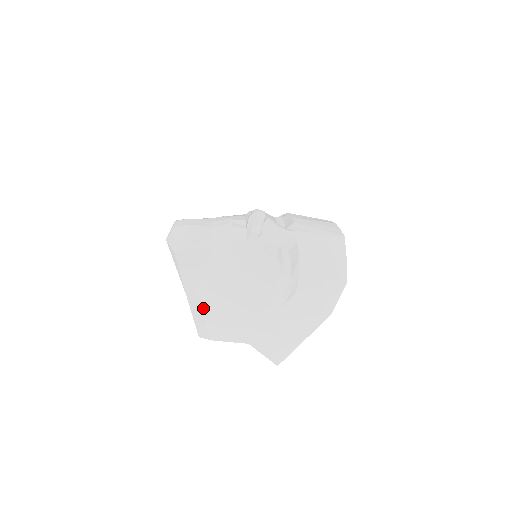
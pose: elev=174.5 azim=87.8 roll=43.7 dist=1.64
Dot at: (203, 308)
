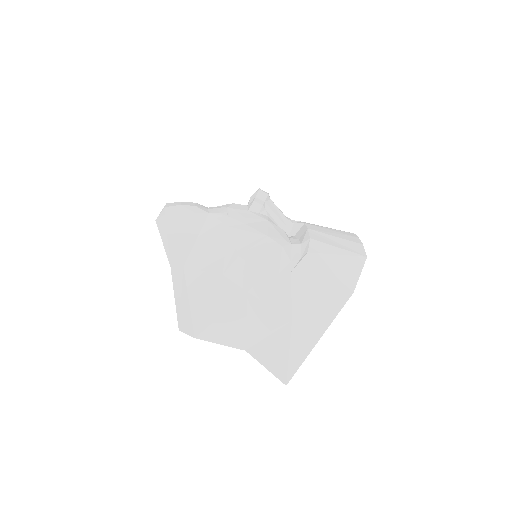
Dot at: (190, 288)
